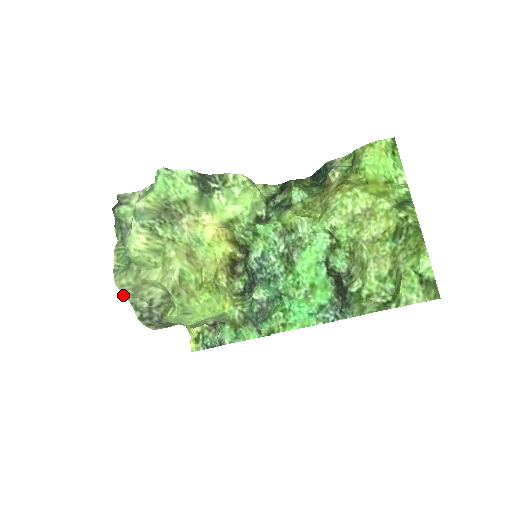
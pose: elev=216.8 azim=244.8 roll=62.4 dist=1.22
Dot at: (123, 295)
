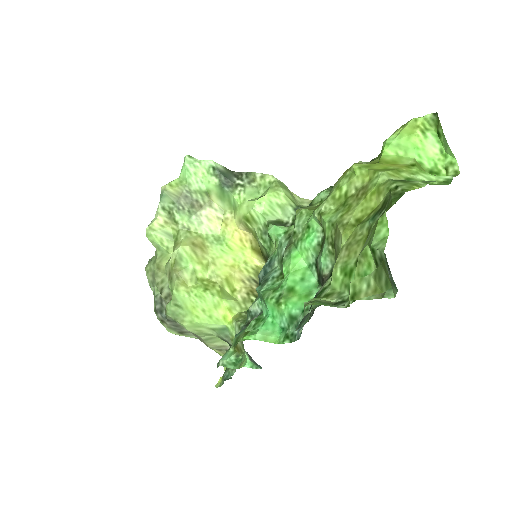
Dot at: (149, 283)
